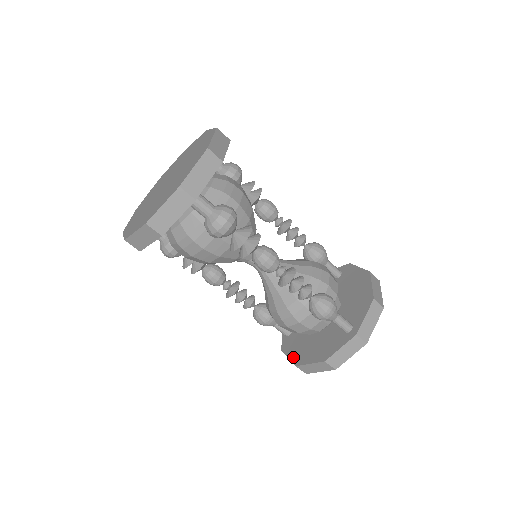
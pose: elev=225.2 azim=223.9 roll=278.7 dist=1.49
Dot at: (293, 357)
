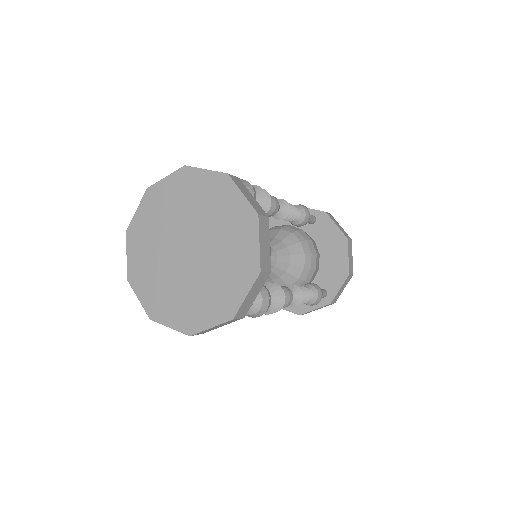
Dot at: occluded
